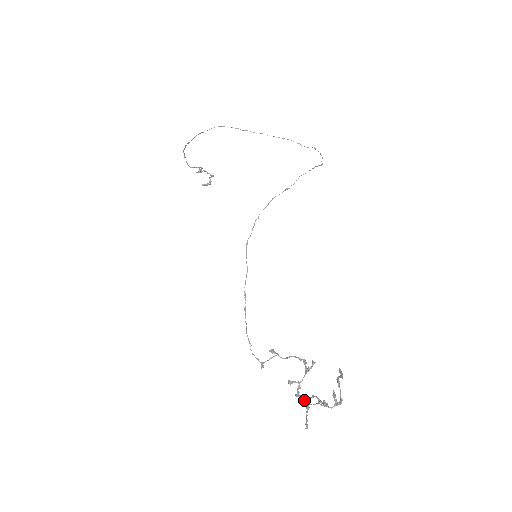
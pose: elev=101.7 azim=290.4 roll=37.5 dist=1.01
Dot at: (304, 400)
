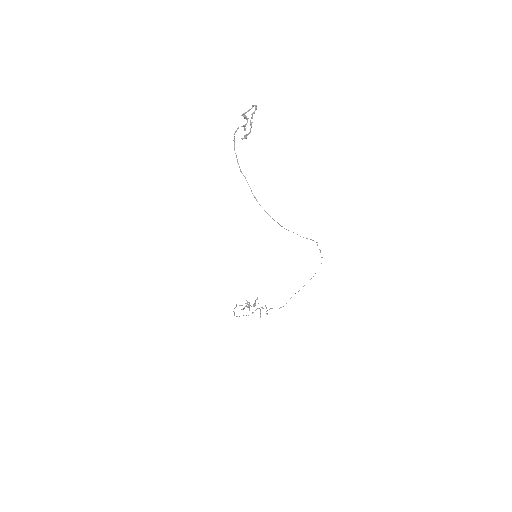
Dot at: (249, 307)
